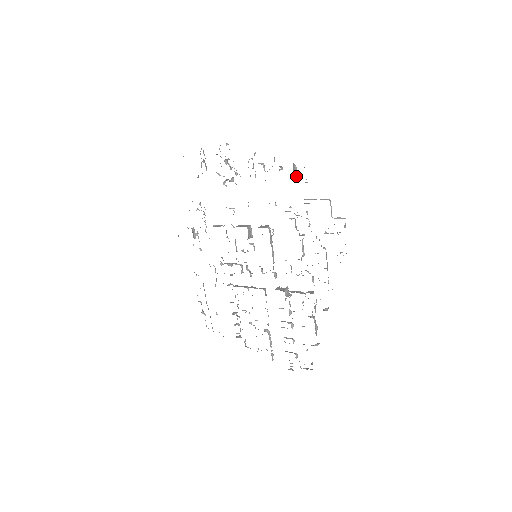
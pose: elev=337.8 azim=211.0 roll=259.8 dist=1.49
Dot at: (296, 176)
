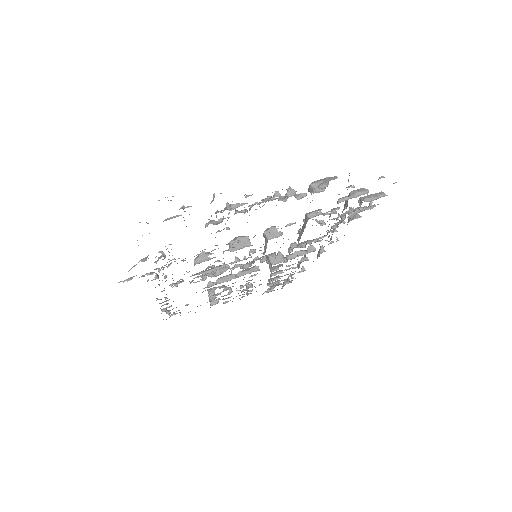
Dot at: occluded
